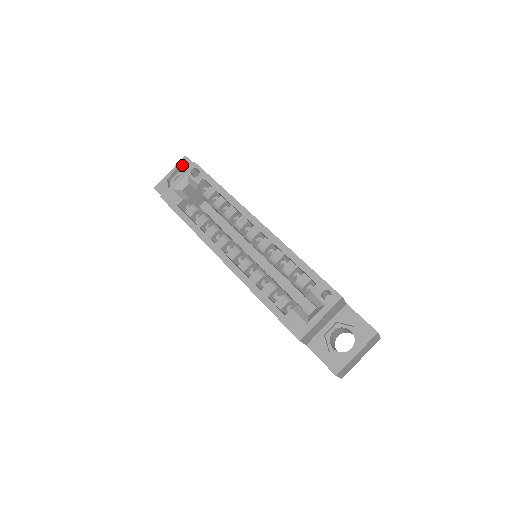
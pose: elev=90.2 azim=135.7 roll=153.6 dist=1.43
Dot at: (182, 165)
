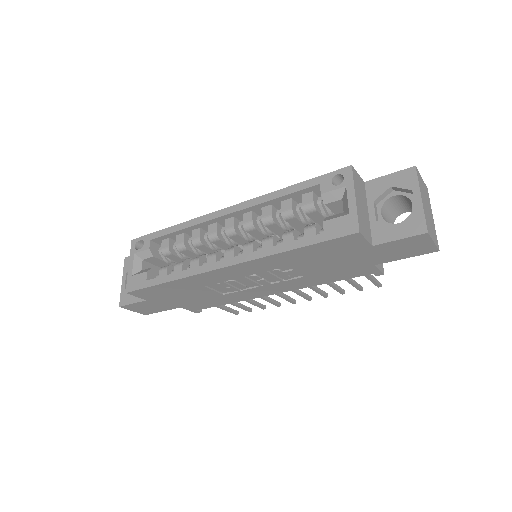
Dot at: (128, 266)
